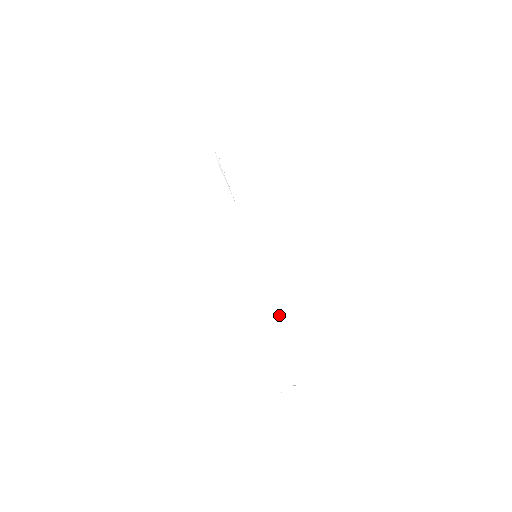
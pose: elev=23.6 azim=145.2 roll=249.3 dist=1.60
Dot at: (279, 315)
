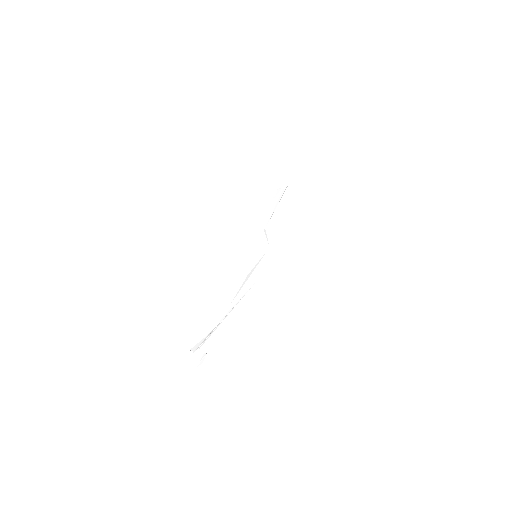
Dot at: (240, 300)
